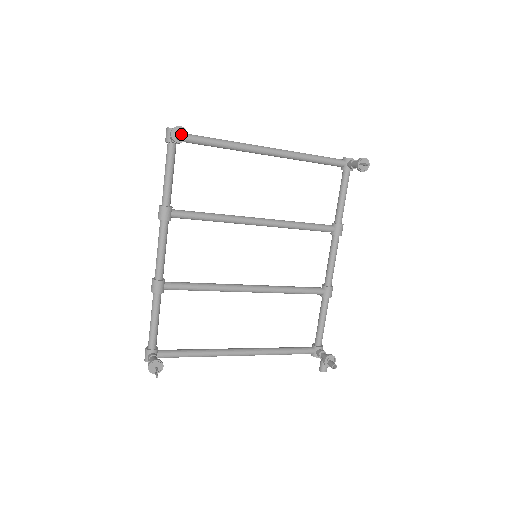
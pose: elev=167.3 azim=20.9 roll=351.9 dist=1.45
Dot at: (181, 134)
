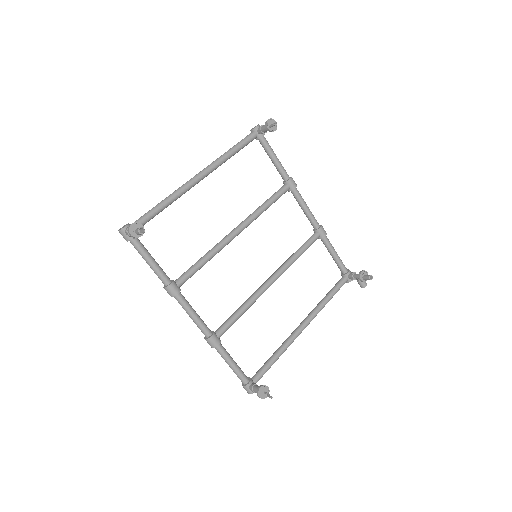
Dot at: occluded
